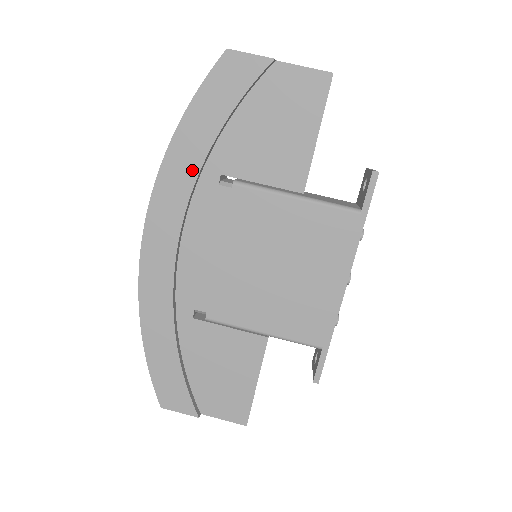
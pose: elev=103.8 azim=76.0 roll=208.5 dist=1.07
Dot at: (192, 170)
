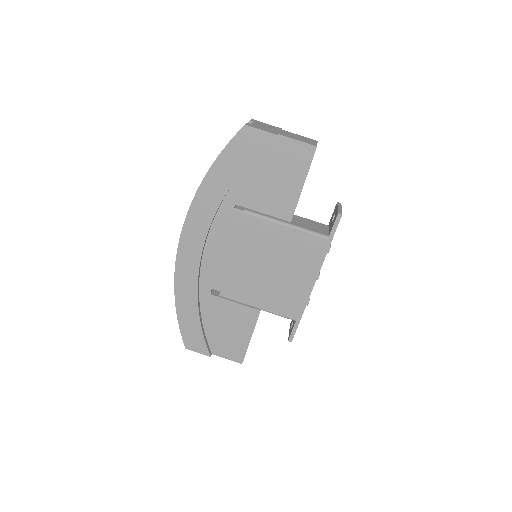
Dot at: (216, 201)
